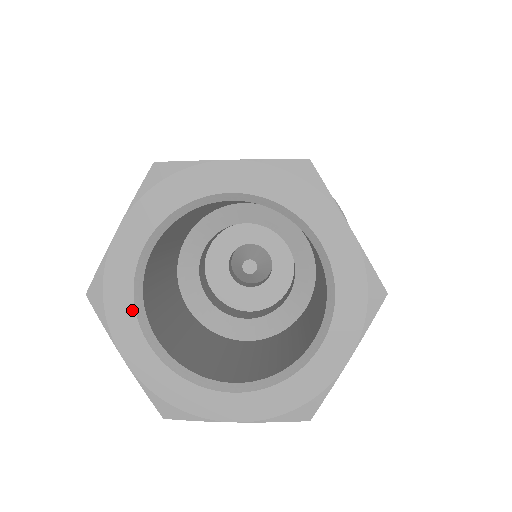
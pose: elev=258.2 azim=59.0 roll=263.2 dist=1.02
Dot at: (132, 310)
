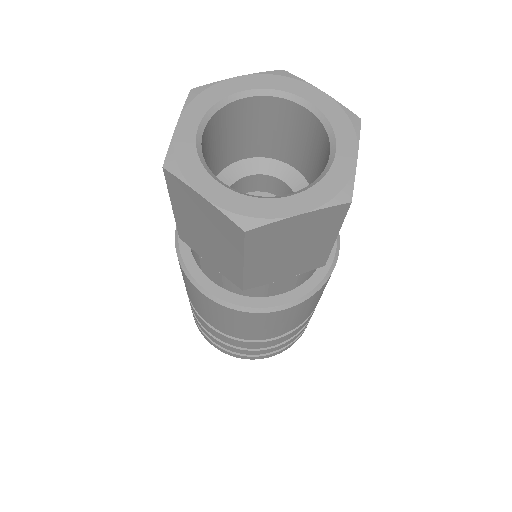
Dot at: (207, 109)
